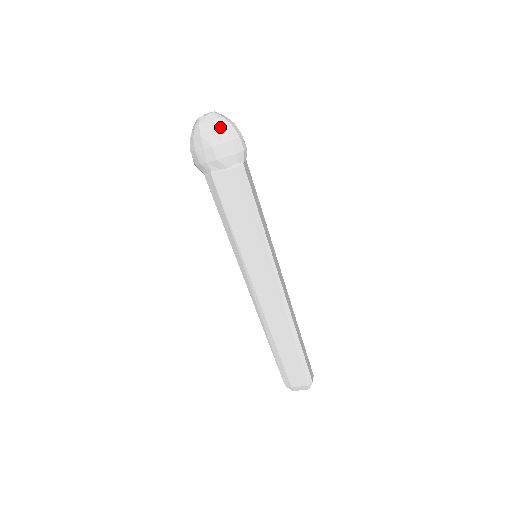
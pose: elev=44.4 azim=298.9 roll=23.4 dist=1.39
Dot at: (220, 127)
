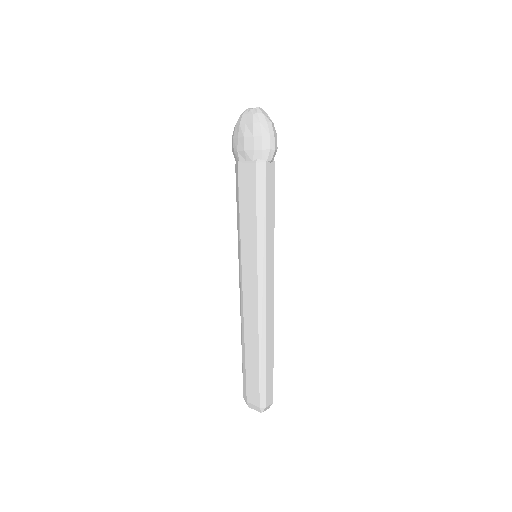
Dot at: (256, 121)
